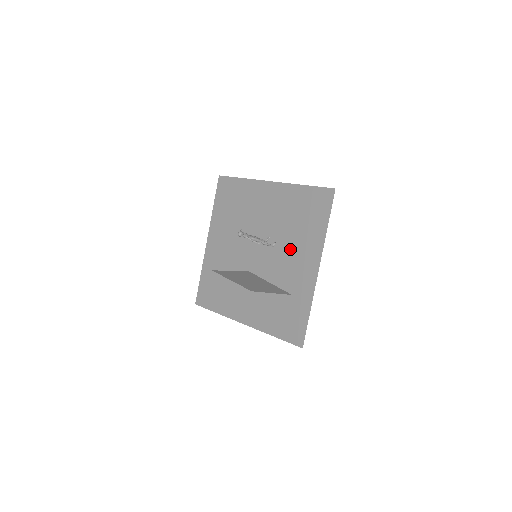
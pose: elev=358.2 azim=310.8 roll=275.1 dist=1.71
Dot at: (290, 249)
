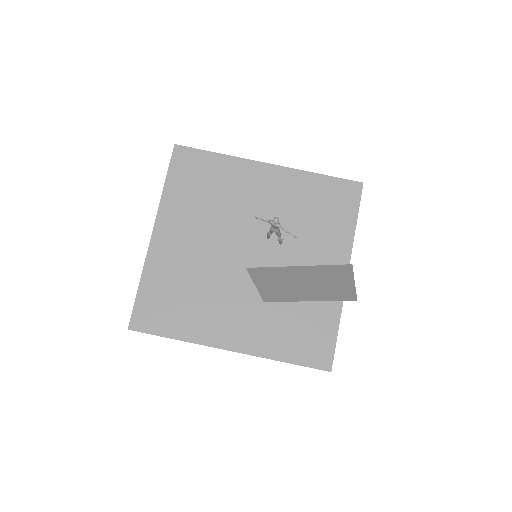
Dot at: (305, 249)
